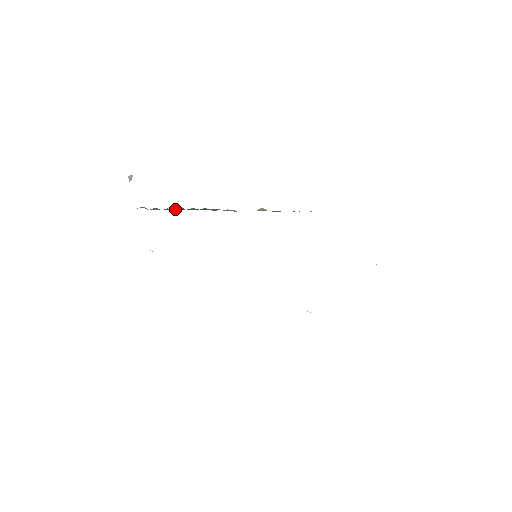
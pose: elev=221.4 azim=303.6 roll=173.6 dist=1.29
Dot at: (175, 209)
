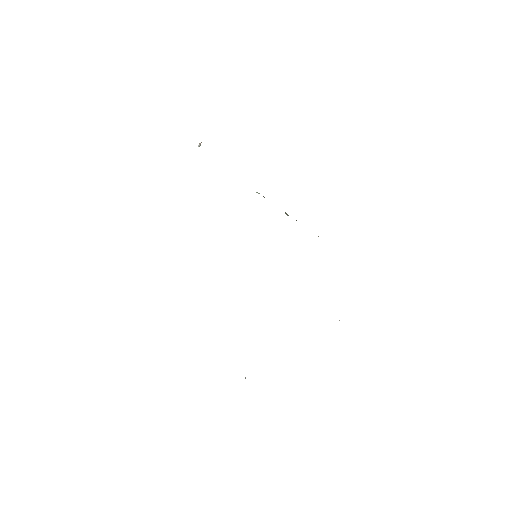
Dot at: occluded
